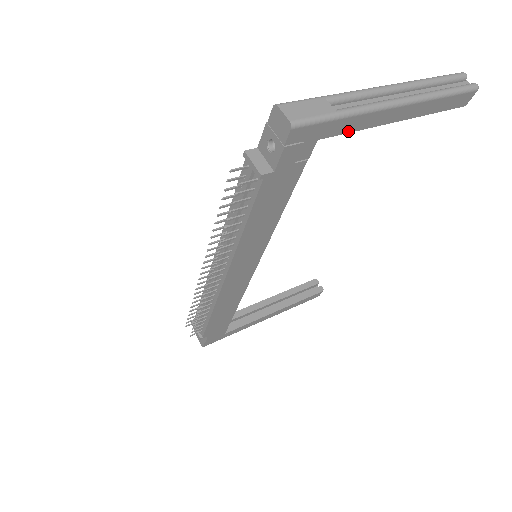
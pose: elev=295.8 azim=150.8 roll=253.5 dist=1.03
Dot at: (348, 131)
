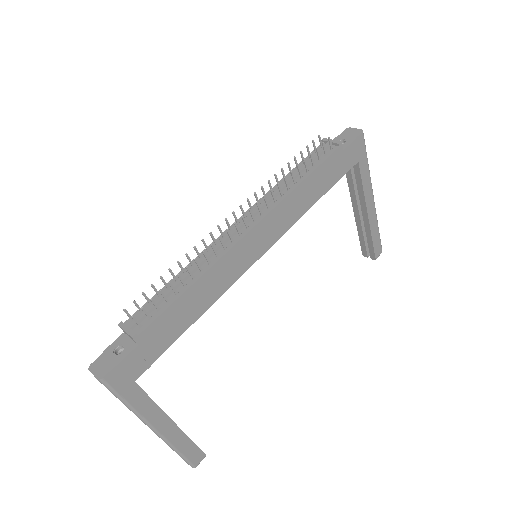
Dot at: (362, 180)
